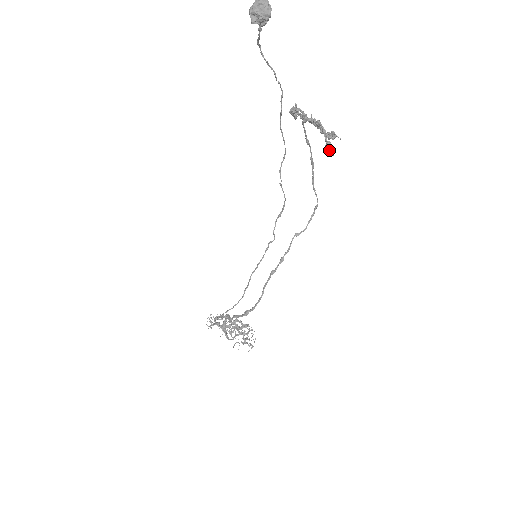
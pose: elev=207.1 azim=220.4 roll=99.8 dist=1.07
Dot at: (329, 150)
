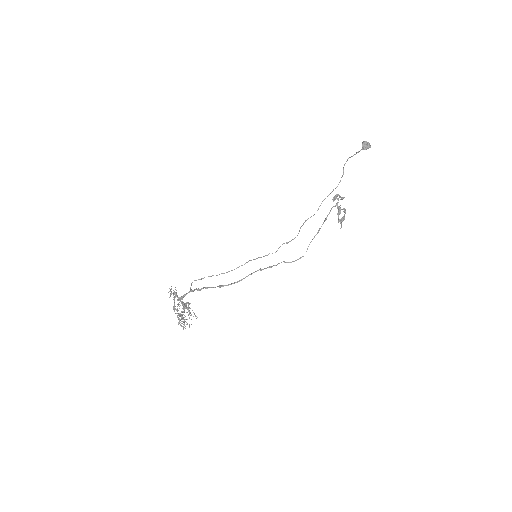
Dot at: (343, 220)
